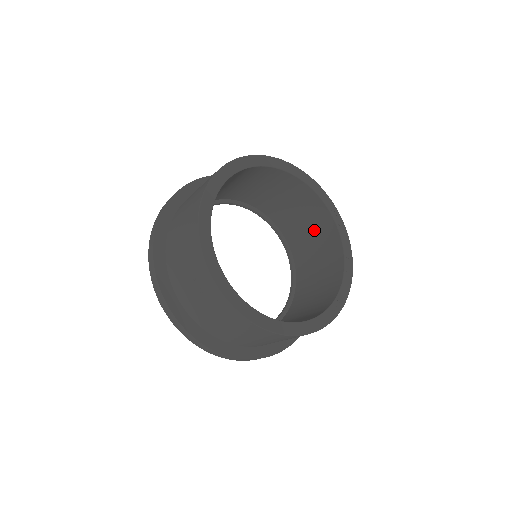
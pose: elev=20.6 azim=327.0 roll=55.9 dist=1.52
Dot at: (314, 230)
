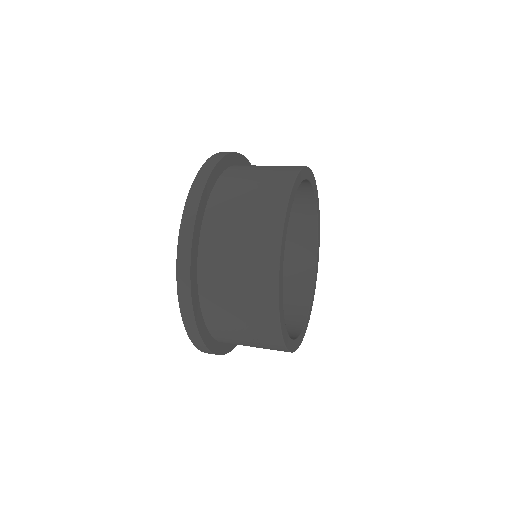
Dot at: occluded
